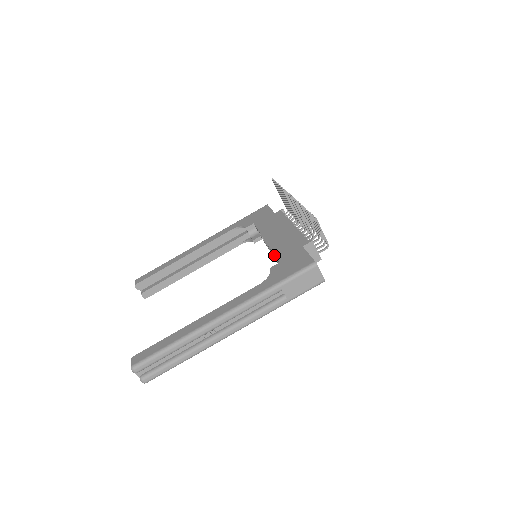
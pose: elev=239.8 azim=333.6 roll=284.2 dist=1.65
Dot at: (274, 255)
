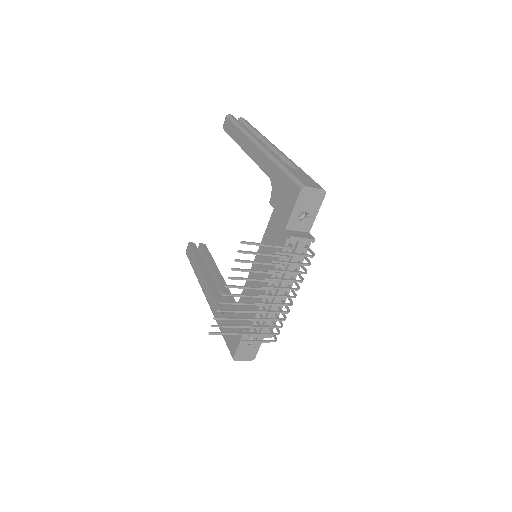
Dot at: (240, 298)
